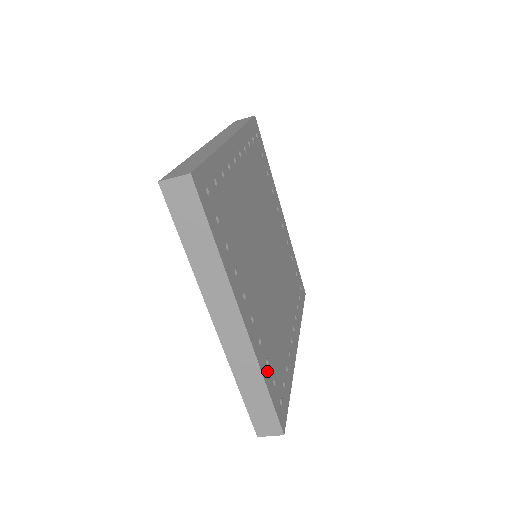
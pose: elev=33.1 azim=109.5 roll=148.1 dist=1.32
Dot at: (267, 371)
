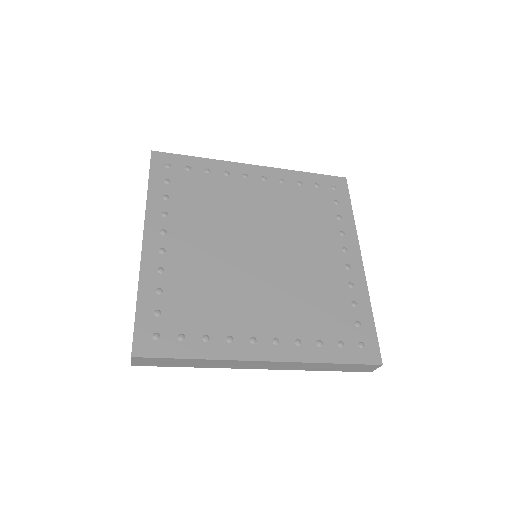
Dot at: (151, 294)
